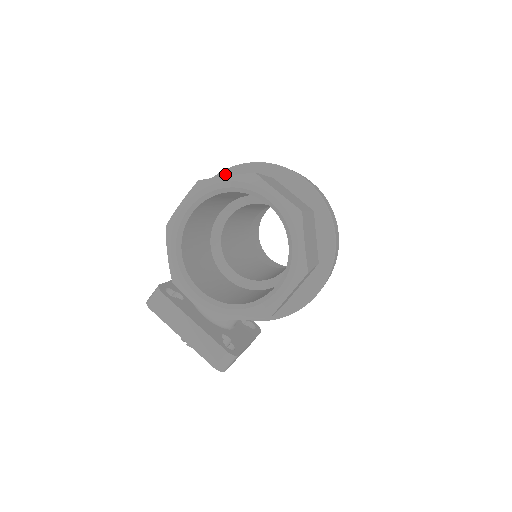
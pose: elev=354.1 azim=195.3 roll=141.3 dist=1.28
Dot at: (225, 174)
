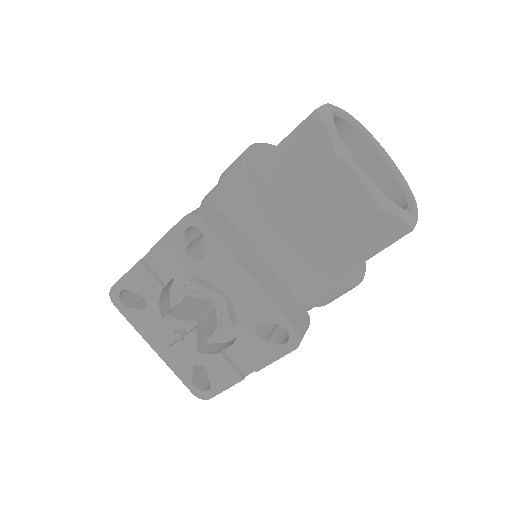
Dot at: (274, 147)
